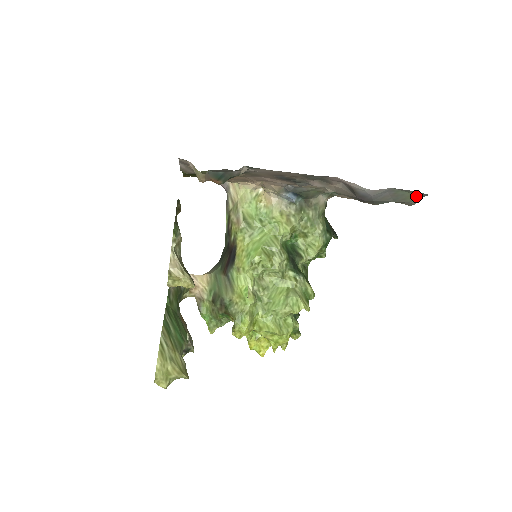
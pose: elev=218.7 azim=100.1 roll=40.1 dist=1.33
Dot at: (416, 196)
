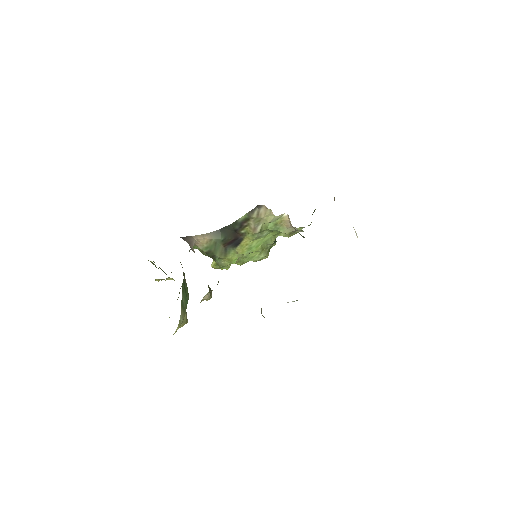
Dot at: occluded
